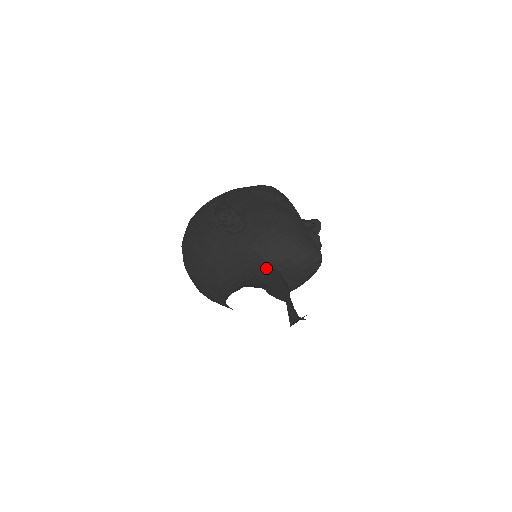
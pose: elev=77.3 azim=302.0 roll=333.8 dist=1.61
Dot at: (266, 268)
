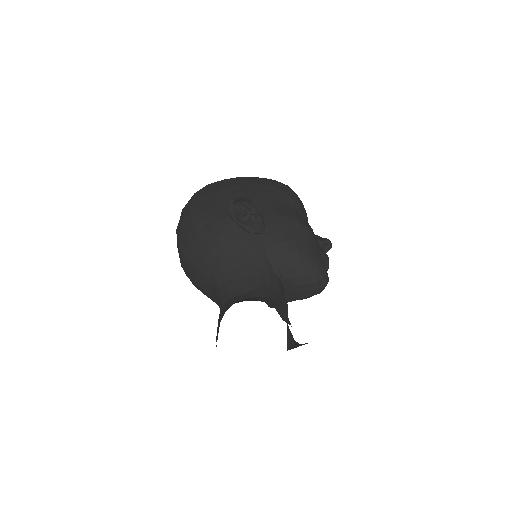
Dot at: (275, 281)
